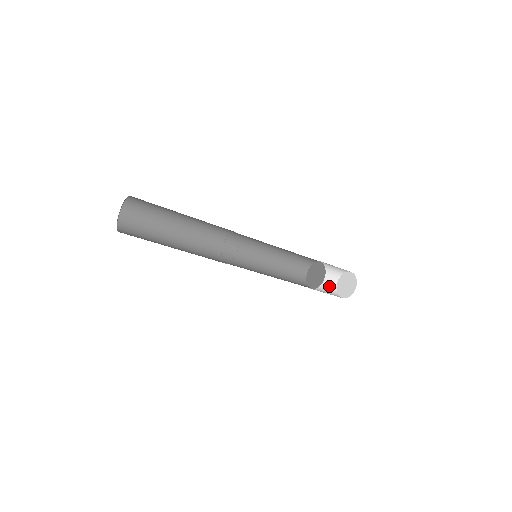
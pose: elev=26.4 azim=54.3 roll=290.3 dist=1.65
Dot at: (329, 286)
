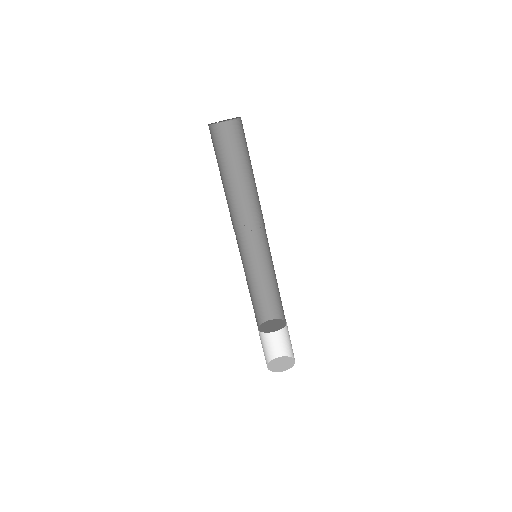
Dot at: (265, 357)
